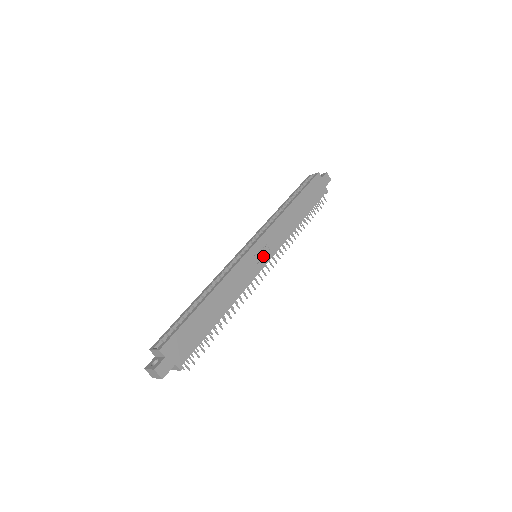
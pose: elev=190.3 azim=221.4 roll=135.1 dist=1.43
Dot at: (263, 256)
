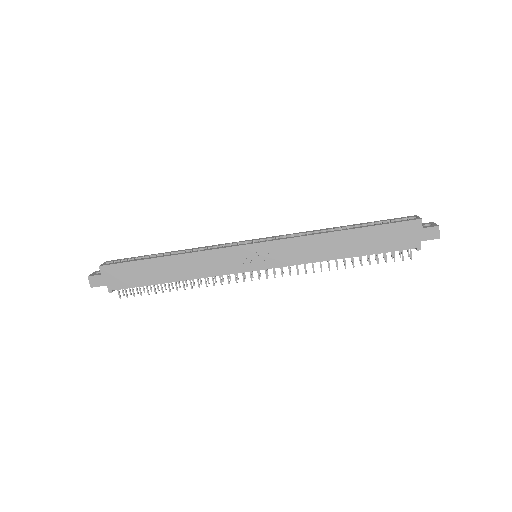
Dot at: (257, 261)
